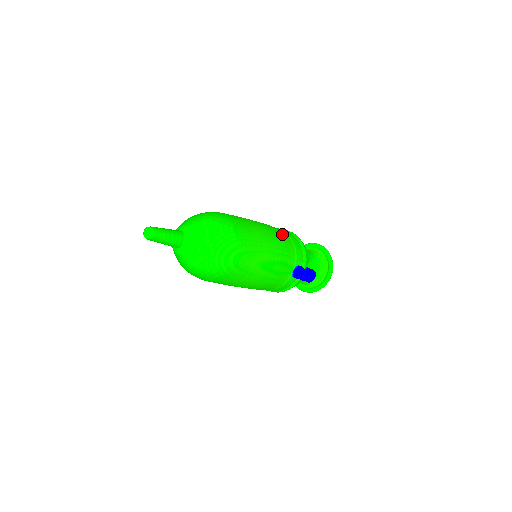
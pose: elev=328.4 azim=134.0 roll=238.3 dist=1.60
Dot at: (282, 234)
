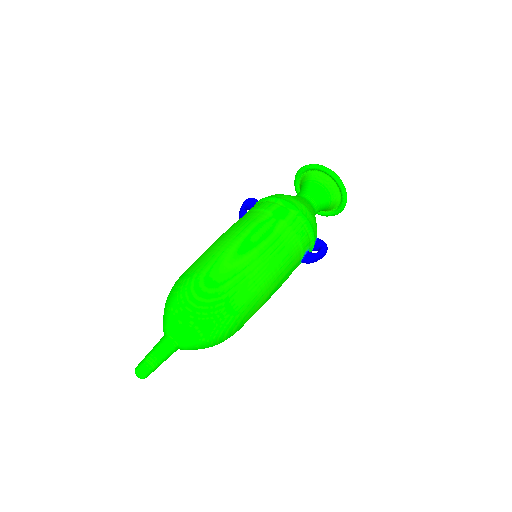
Dot at: (281, 237)
